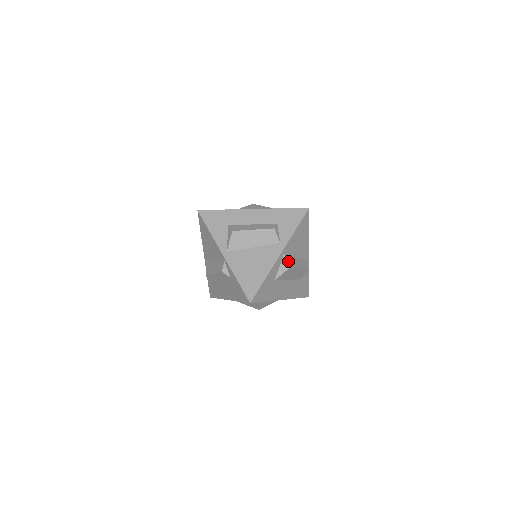
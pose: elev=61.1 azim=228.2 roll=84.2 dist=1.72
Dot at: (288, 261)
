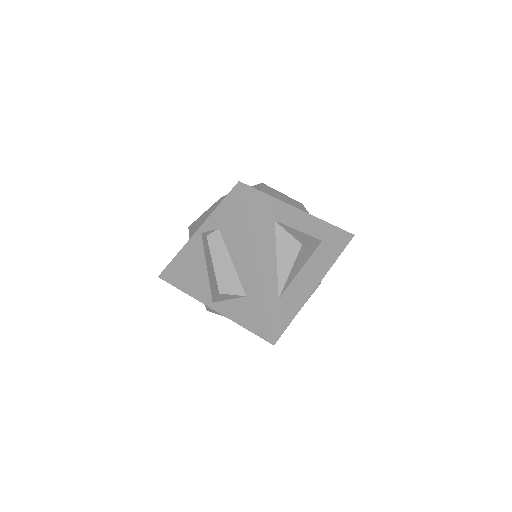
Dot at: occluded
